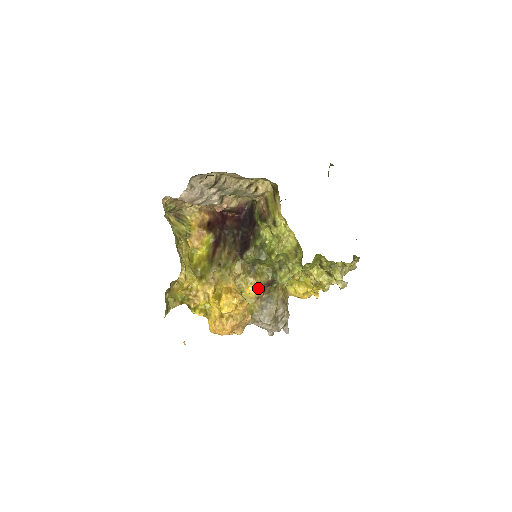
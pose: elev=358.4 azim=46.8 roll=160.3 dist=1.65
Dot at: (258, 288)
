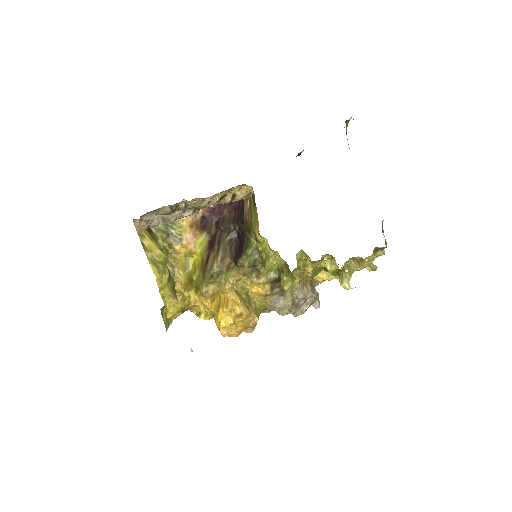
Dot at: (264, 287)
